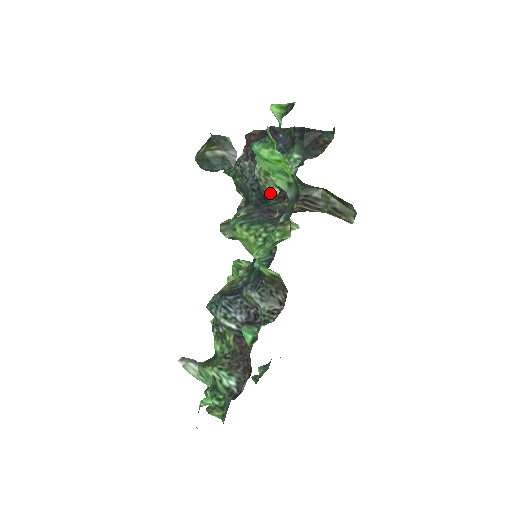
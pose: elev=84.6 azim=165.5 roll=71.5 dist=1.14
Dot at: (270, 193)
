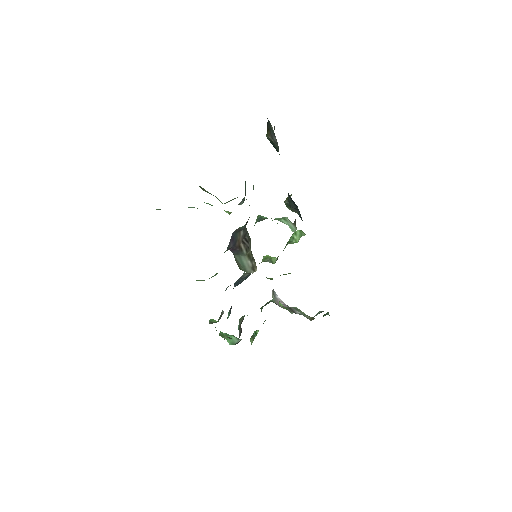
Dot at: occluded
